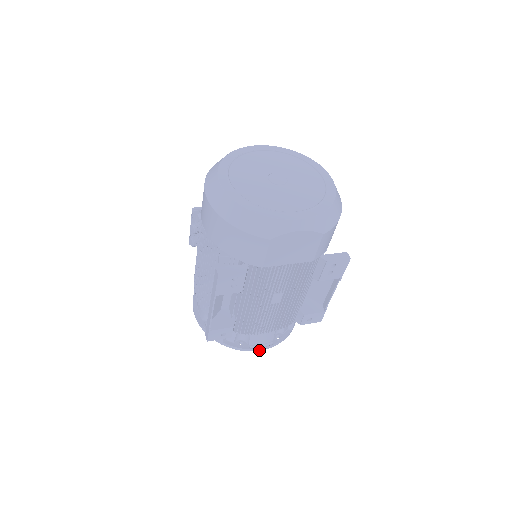
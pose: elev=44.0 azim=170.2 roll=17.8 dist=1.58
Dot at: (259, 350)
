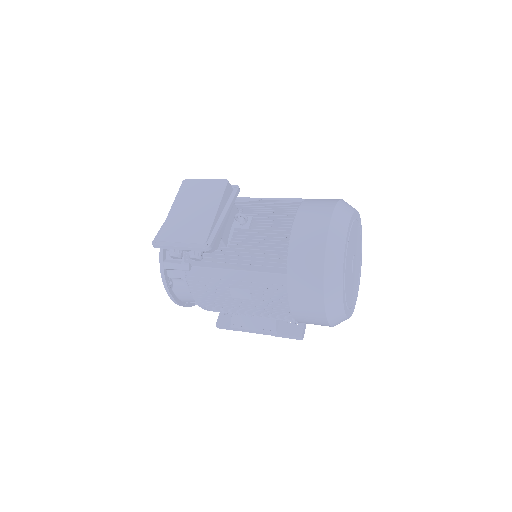
Dot at: occluded
